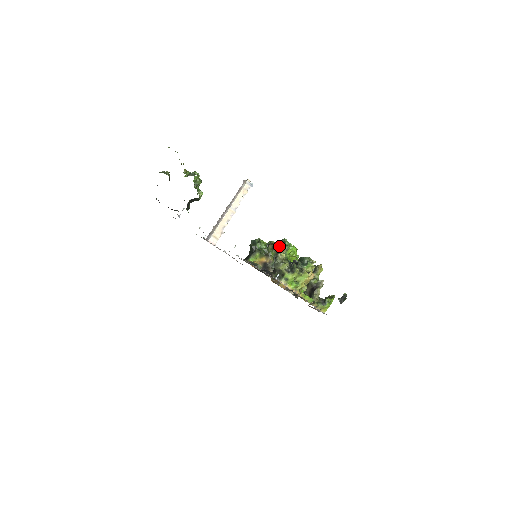
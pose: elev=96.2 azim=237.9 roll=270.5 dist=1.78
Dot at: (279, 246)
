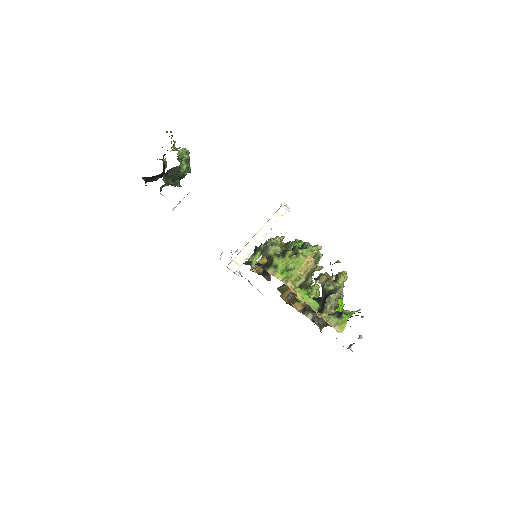
Dot at: (288, 245)
